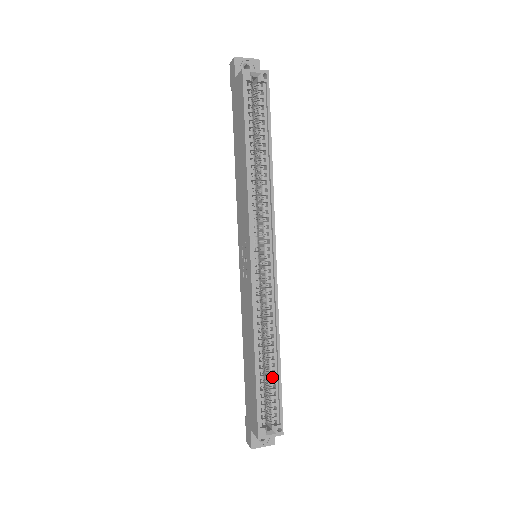
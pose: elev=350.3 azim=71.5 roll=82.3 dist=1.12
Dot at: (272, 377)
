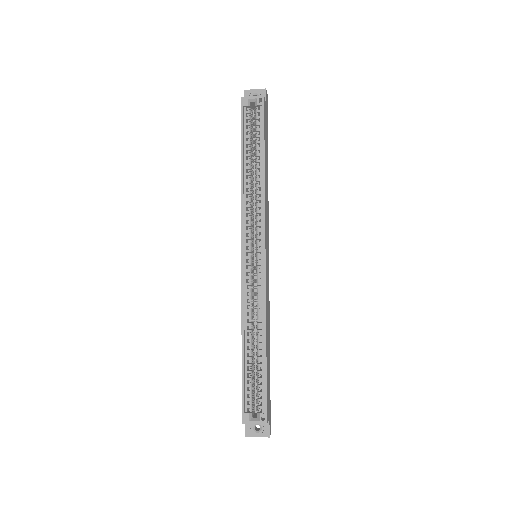
Dot at: occluded
